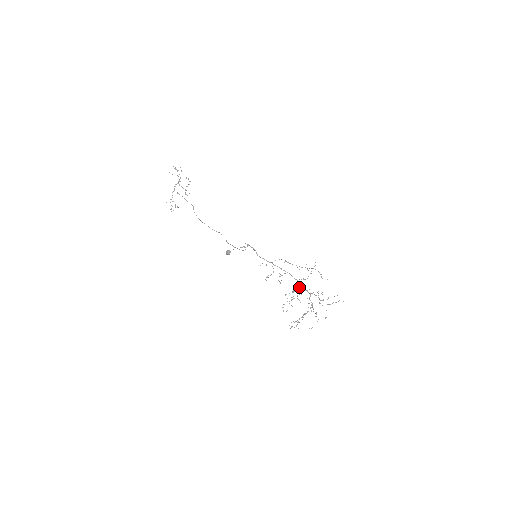
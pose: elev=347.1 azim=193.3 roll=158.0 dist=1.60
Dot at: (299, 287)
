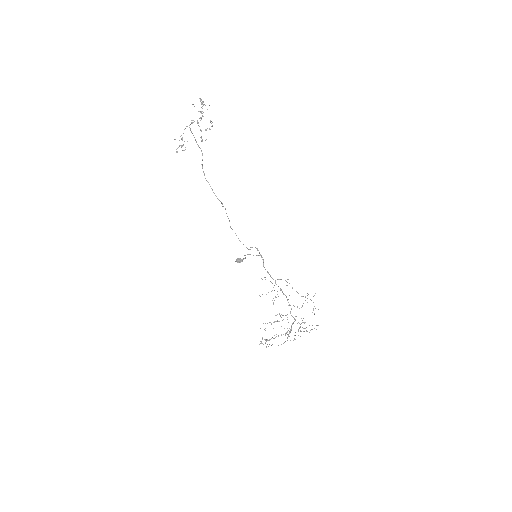
Dot at: occluded
